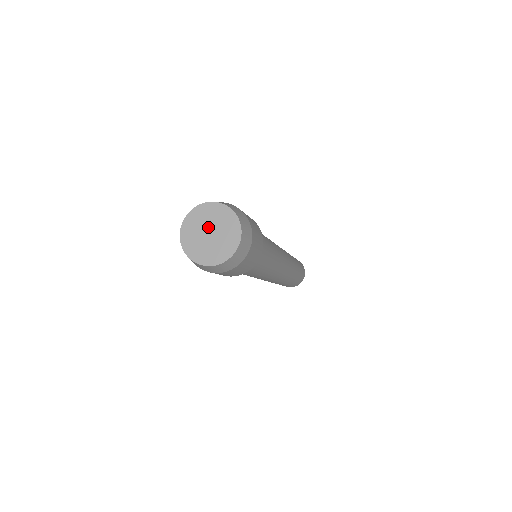
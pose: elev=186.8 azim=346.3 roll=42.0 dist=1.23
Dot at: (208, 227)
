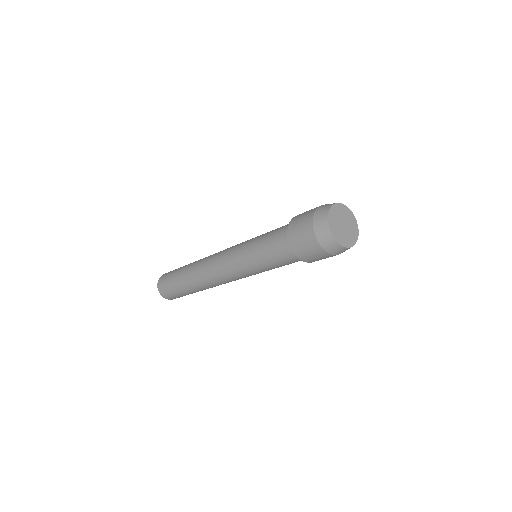
Dot at: (346, 222)
